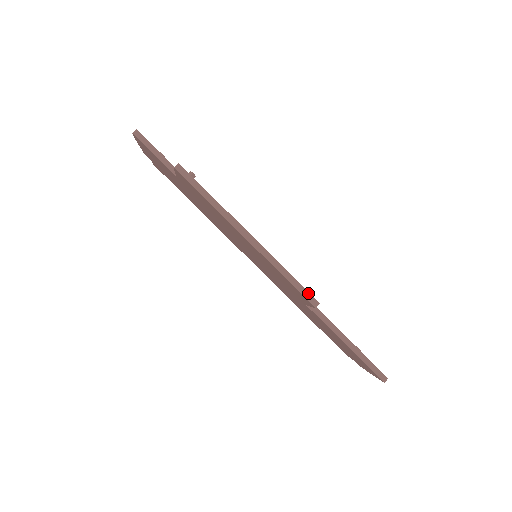
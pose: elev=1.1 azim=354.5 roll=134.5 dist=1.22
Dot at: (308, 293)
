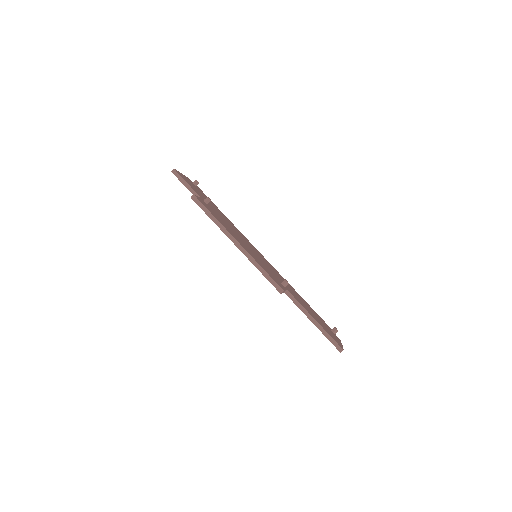
Dot at: (276, 283)
